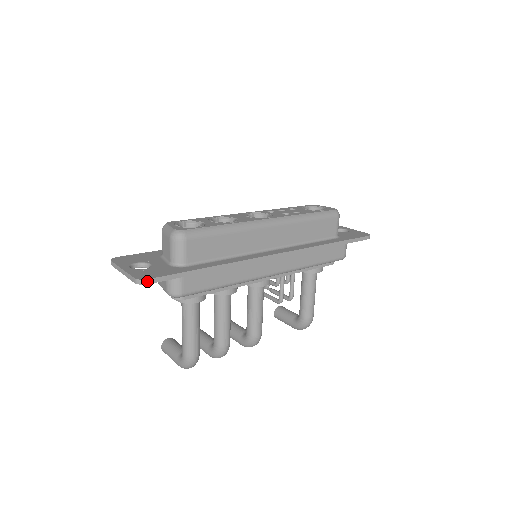
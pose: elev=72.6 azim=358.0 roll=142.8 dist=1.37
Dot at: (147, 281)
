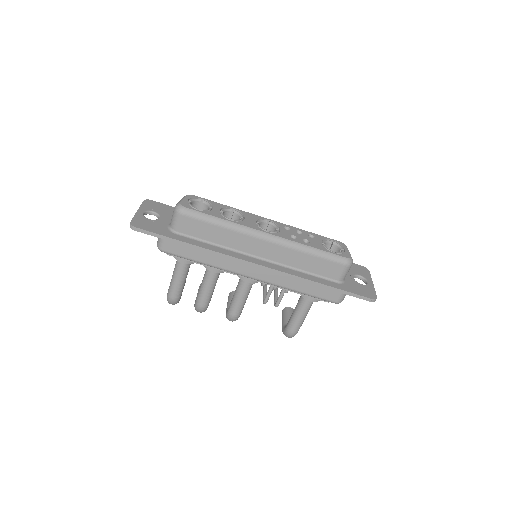
Dot at: (135, 228)
